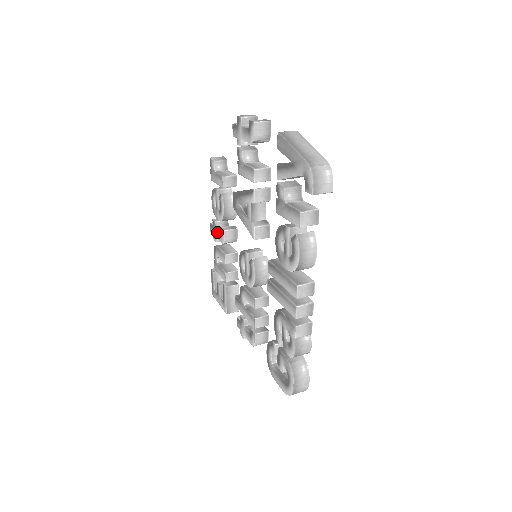
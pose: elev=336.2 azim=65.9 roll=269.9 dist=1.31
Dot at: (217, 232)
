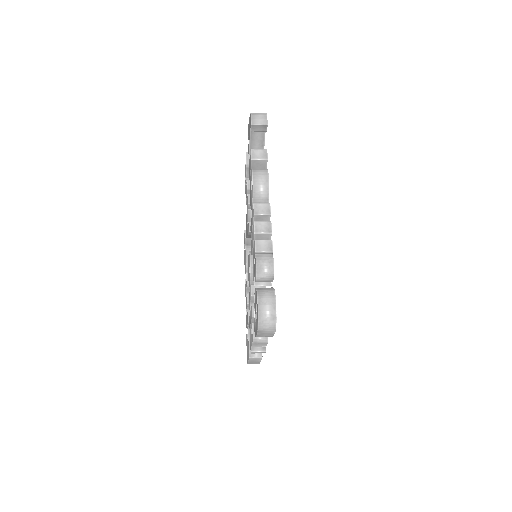
Dot at: occluded
